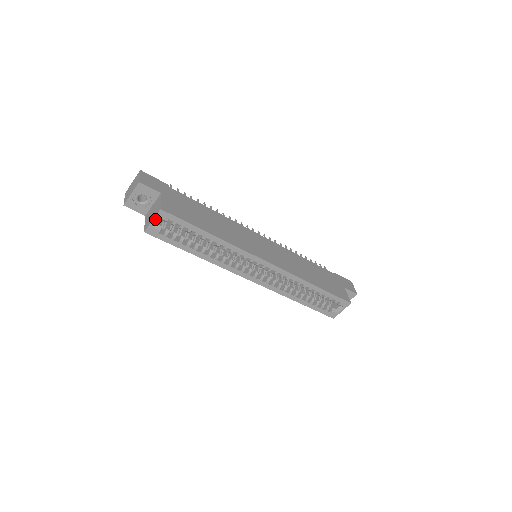
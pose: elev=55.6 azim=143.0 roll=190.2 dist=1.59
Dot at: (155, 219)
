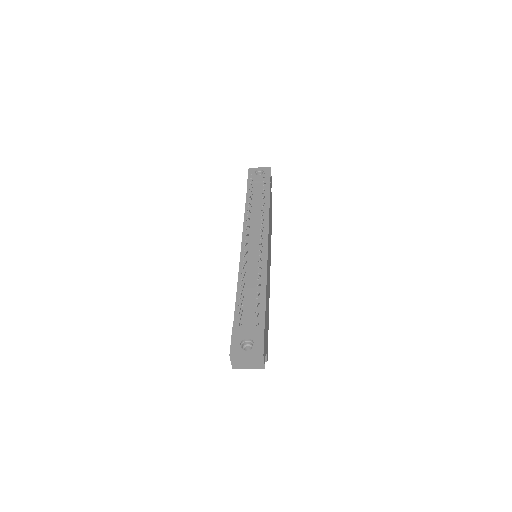
Dot at: occluded
